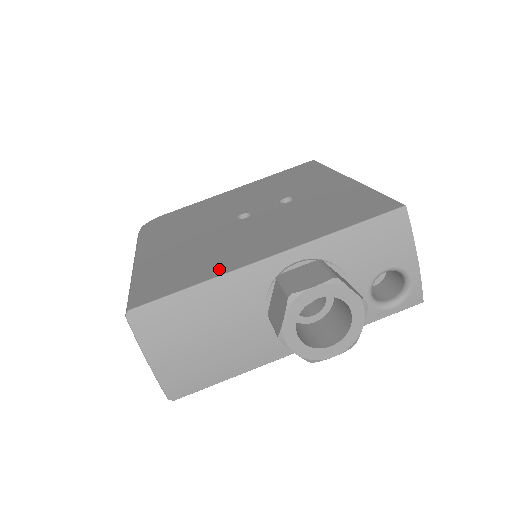
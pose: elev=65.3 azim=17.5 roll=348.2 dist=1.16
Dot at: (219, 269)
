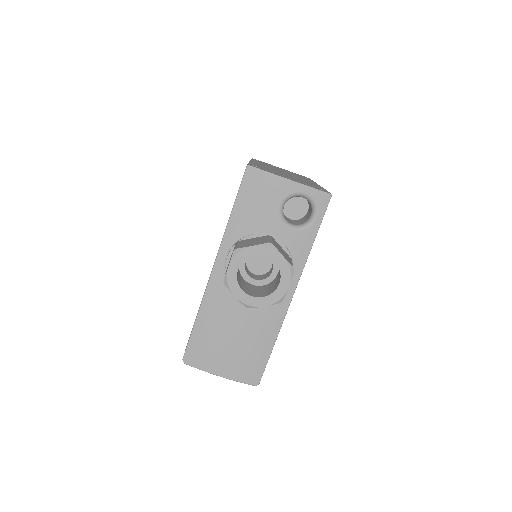
Dot at: occluded
